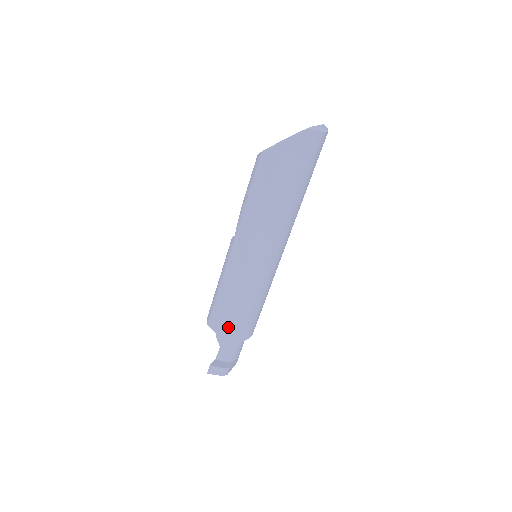
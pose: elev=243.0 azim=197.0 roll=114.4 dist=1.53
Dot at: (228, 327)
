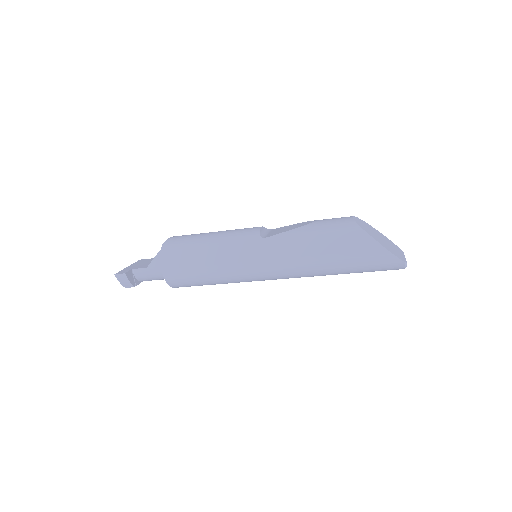
Dot at: (178, 274)
